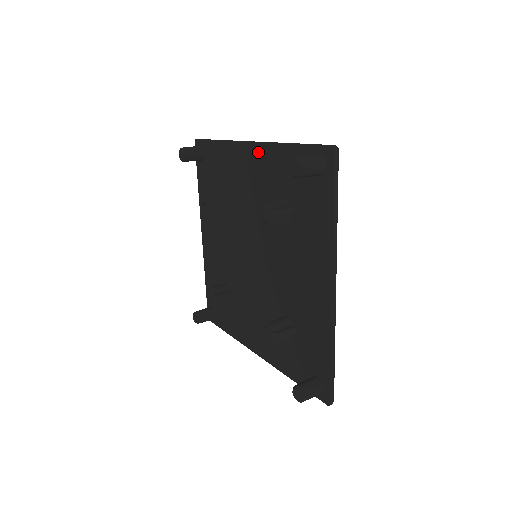
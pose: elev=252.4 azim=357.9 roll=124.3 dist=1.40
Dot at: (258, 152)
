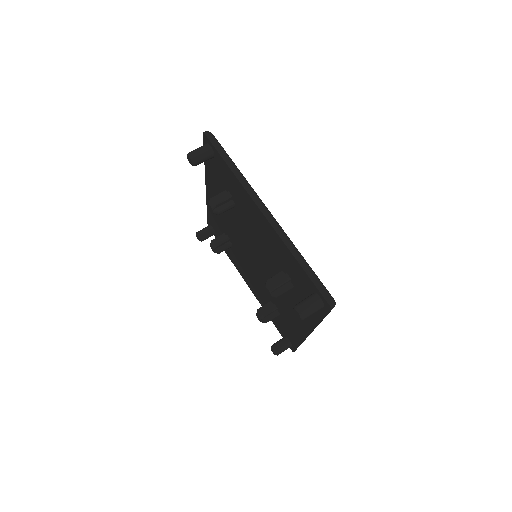
Dot at: (270, 229)
